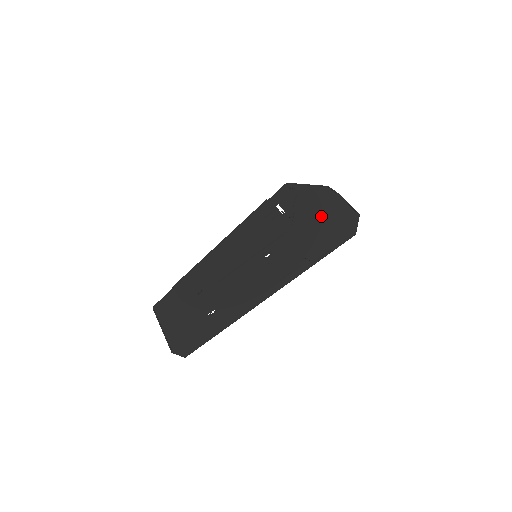
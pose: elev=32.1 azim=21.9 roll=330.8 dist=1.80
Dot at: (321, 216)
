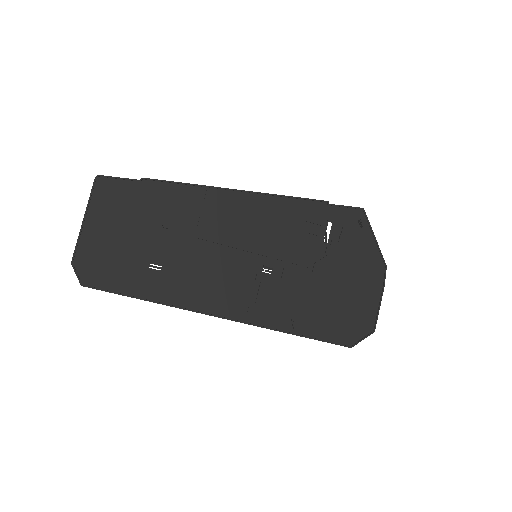
Dot at: (348, 291)
